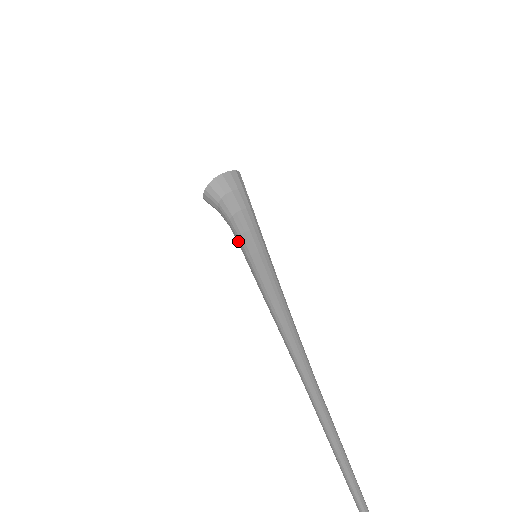
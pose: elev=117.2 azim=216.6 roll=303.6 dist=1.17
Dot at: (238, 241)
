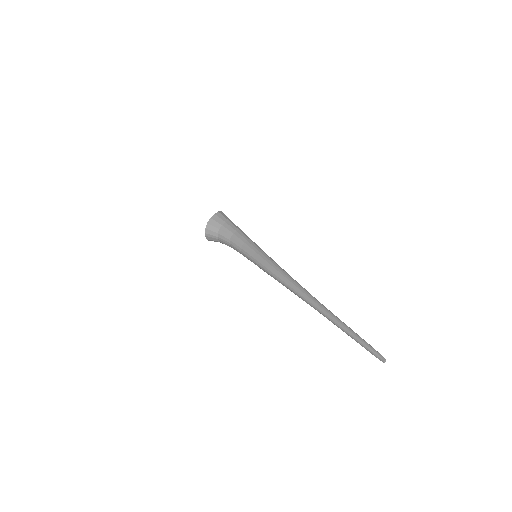
Dot at: (241, 253)
